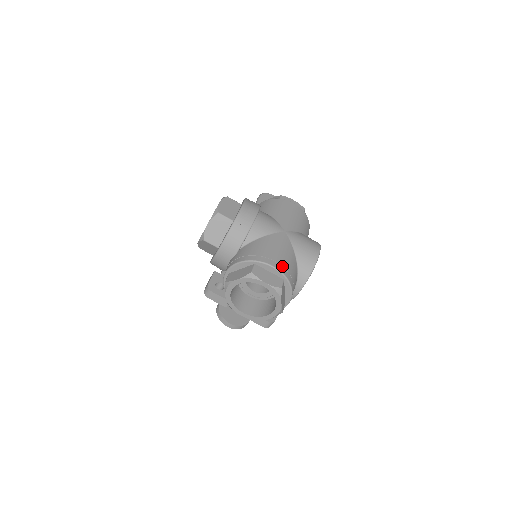
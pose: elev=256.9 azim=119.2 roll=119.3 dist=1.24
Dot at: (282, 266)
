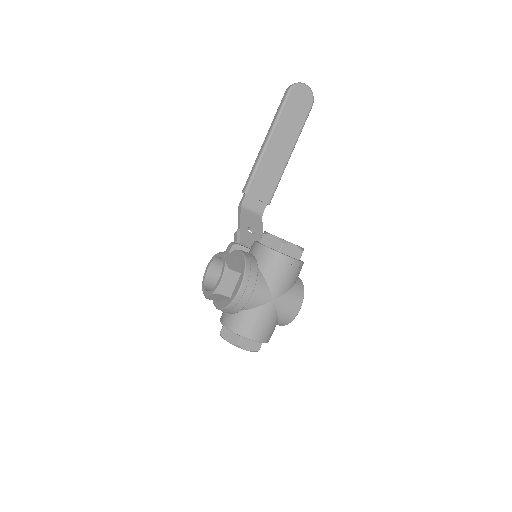
Dot at: (263, 337)
